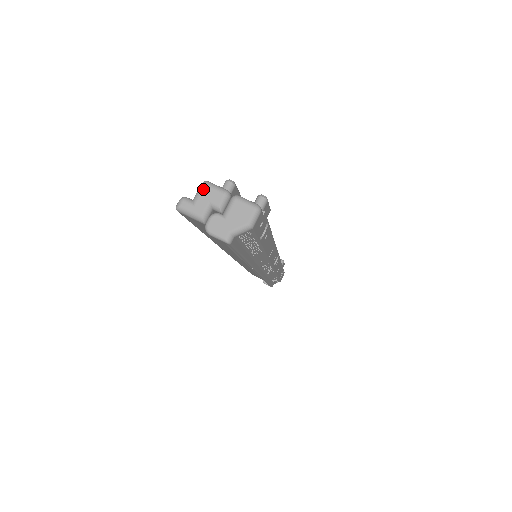
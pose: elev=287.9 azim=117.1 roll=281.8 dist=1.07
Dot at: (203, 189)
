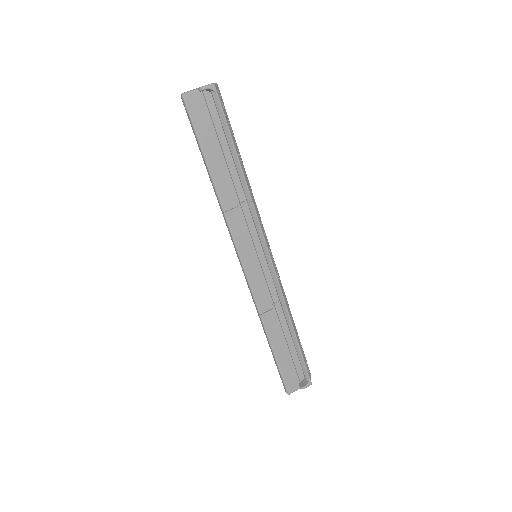
Dot at: occluded
